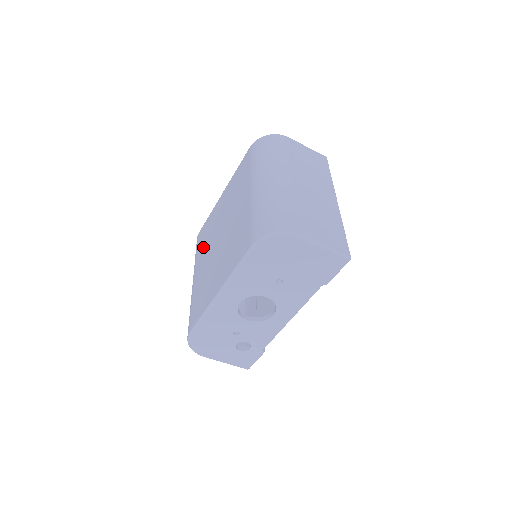
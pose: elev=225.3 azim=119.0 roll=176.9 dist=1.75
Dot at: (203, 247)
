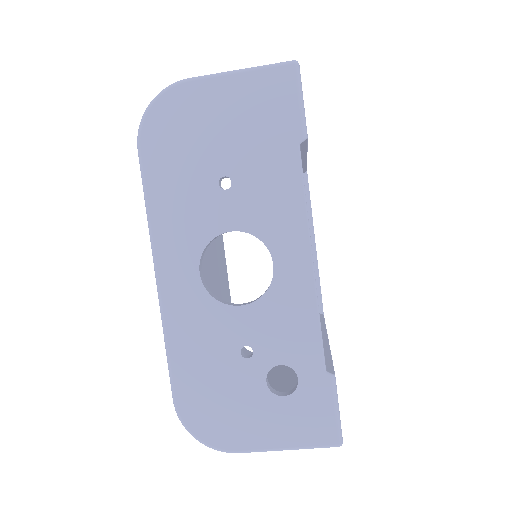
Dot at: occluded
